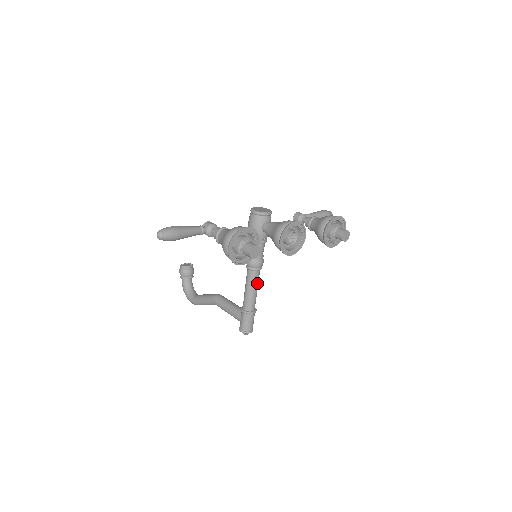
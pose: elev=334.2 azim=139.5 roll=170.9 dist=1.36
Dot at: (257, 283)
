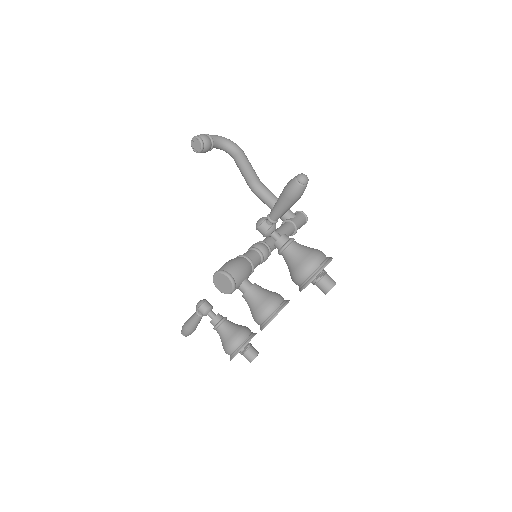
Dot at: occluded
